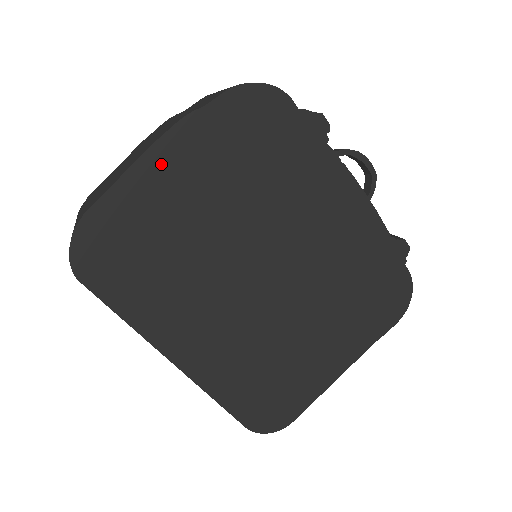
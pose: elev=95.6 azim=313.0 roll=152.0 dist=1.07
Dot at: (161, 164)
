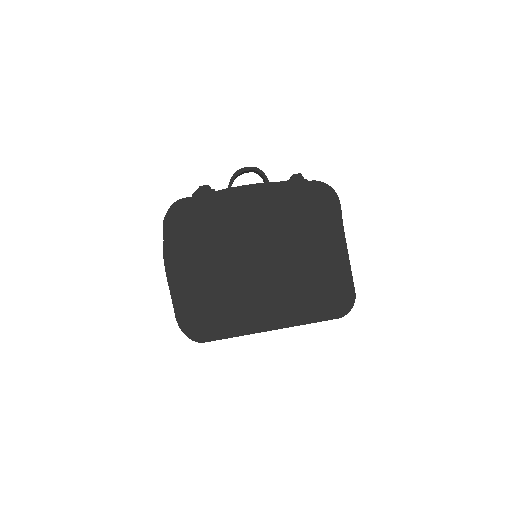
Dot at: (176, 275)
